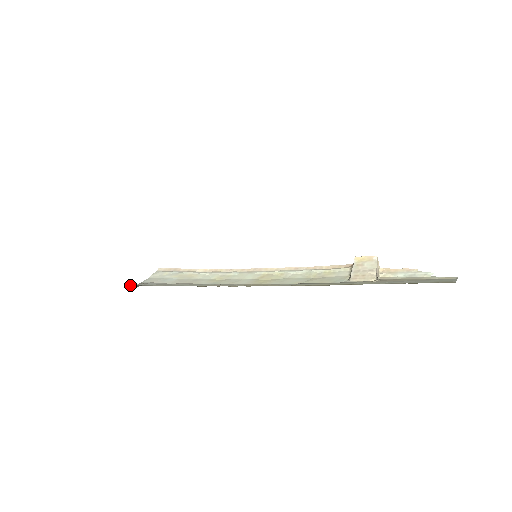
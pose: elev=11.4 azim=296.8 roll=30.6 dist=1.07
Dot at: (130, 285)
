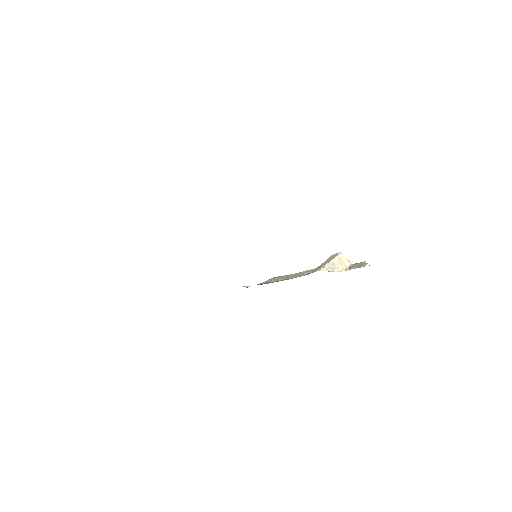
Dot at: occluded
